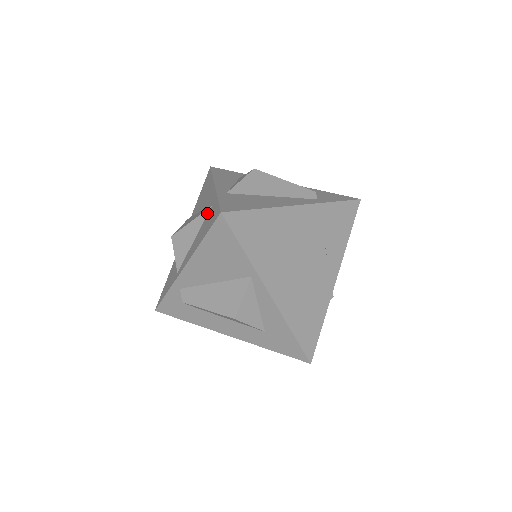
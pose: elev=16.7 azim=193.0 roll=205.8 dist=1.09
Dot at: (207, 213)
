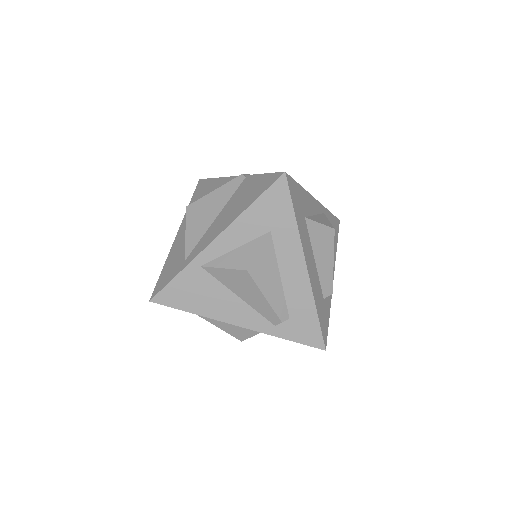
Dot at: (185, 254)
